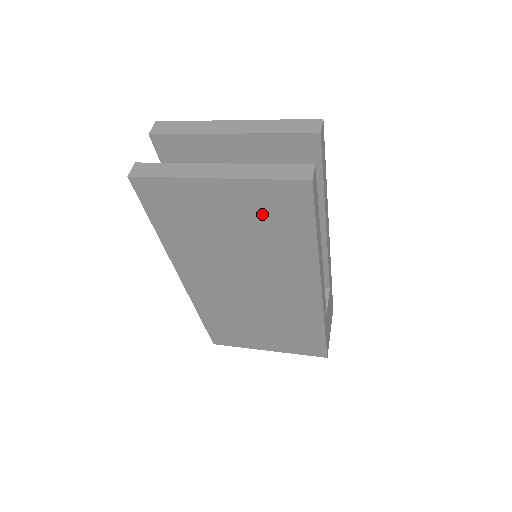
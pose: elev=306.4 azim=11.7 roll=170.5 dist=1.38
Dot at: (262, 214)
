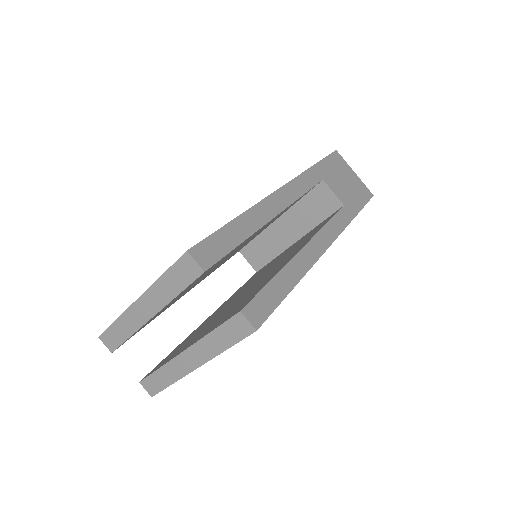
Dot at: occluded
